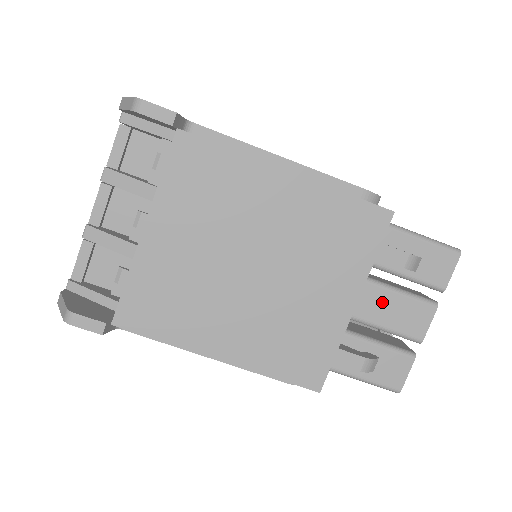
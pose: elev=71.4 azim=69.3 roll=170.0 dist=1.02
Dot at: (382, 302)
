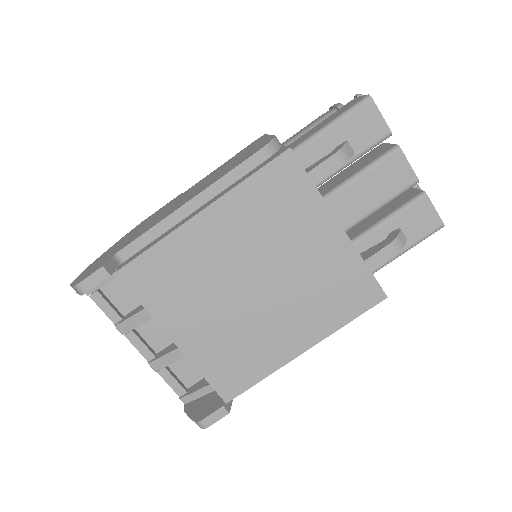
Dot at: (361, 192)
